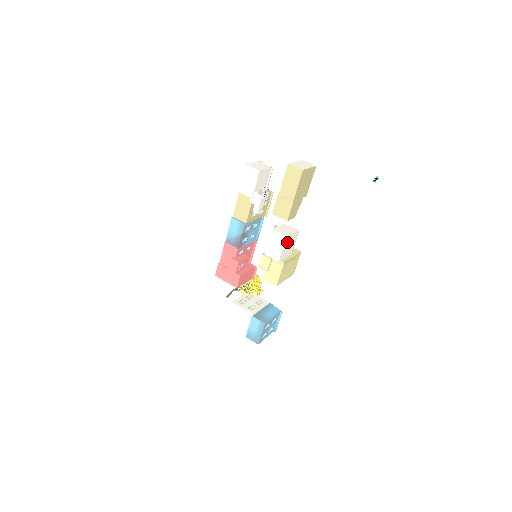
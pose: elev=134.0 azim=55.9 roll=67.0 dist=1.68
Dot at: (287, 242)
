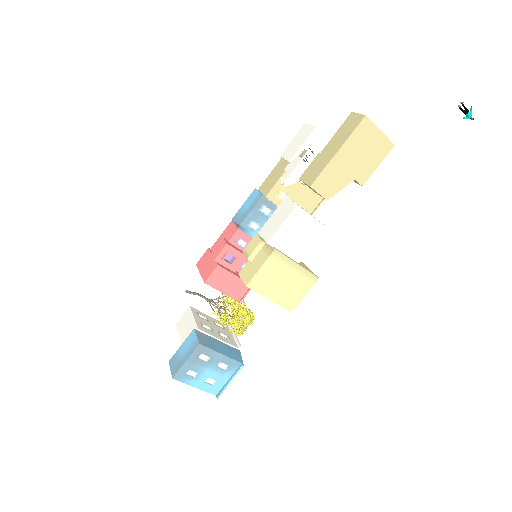
Dot at: (295, 221)
